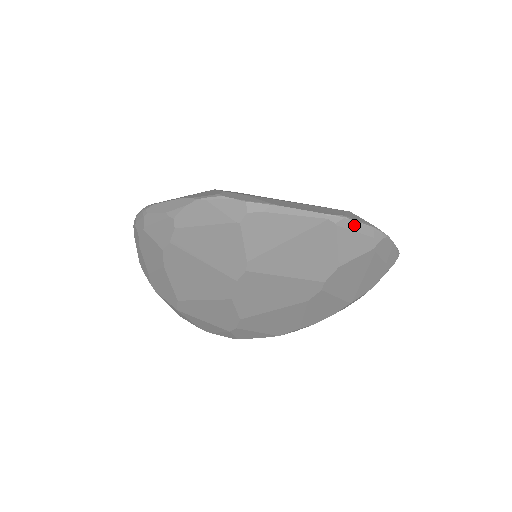
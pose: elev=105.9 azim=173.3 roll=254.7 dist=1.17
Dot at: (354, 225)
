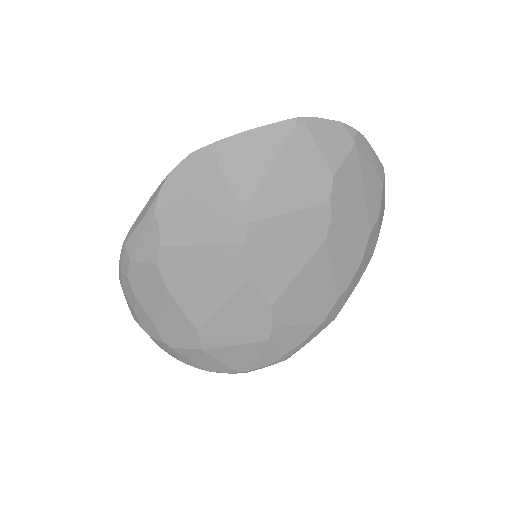
Dot at: (323, 123)
